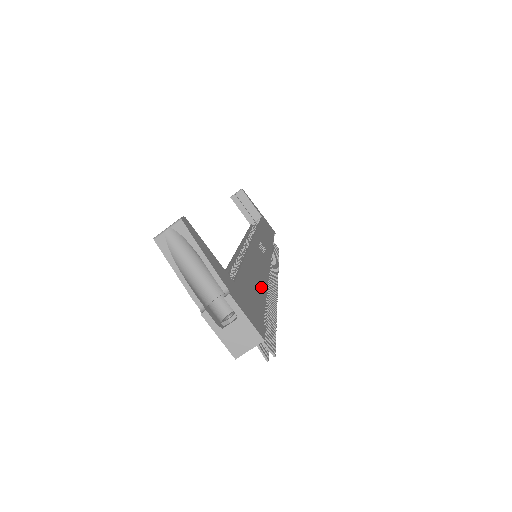
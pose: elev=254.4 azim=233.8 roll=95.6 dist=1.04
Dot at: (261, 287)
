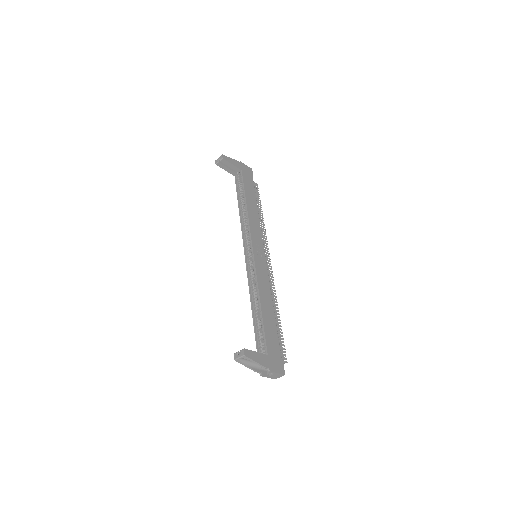
Dot at: (273, 322)
